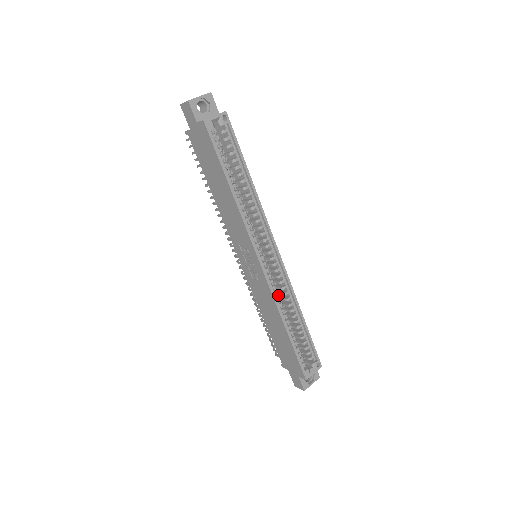
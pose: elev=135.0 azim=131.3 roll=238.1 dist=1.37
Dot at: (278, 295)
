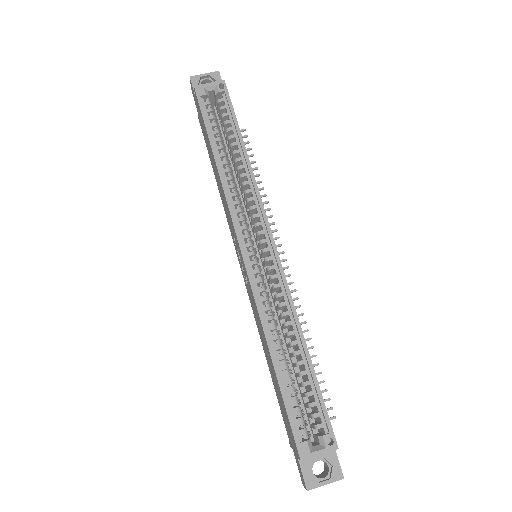
Dot at: (268, 304)
